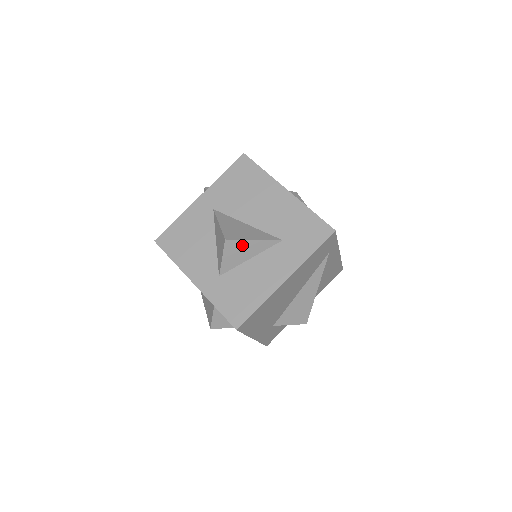
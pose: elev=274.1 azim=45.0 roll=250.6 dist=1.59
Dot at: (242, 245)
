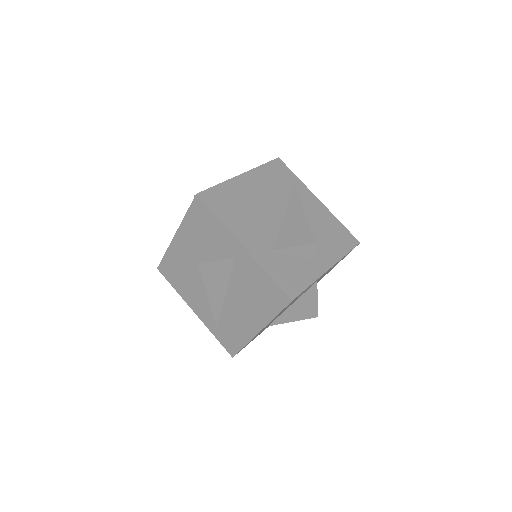
Dot at: occluded
